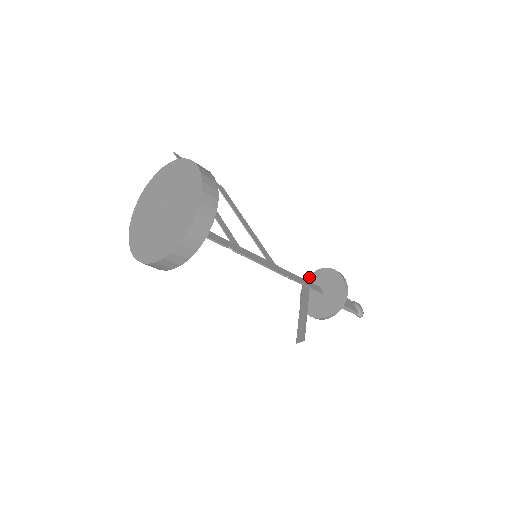
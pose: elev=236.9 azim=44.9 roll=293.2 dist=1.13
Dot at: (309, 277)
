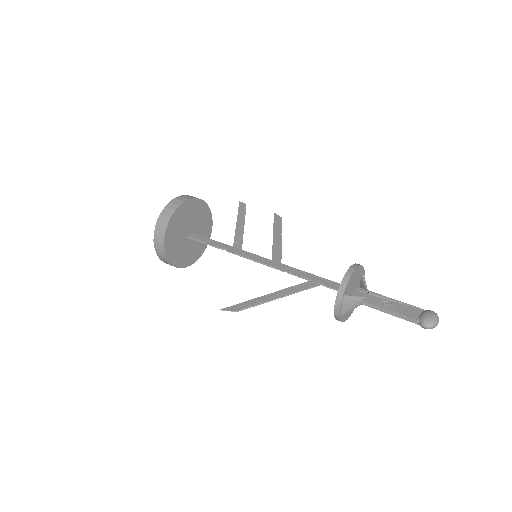
Dot at: occluded
